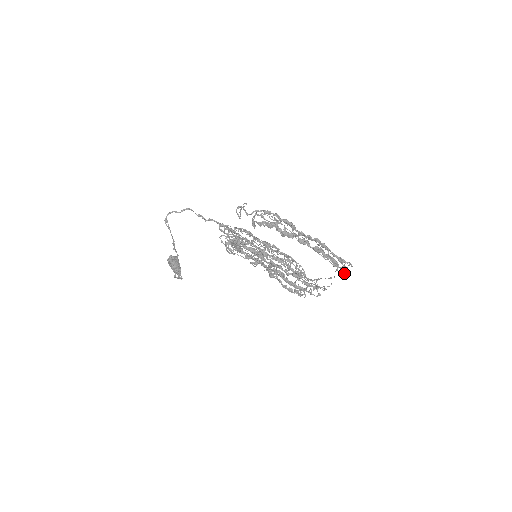
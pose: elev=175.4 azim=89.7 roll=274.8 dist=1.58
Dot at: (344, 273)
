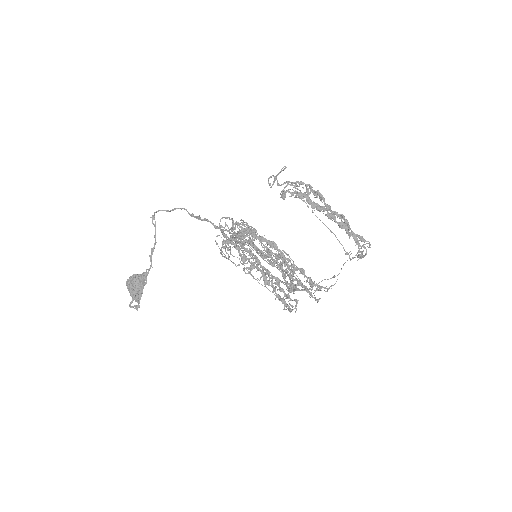
Dot at: (359, 257)
